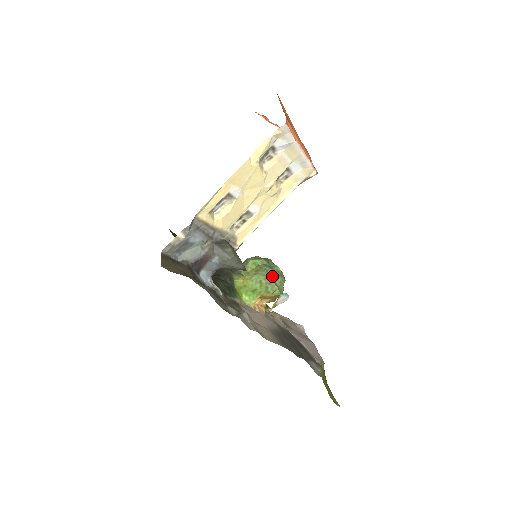
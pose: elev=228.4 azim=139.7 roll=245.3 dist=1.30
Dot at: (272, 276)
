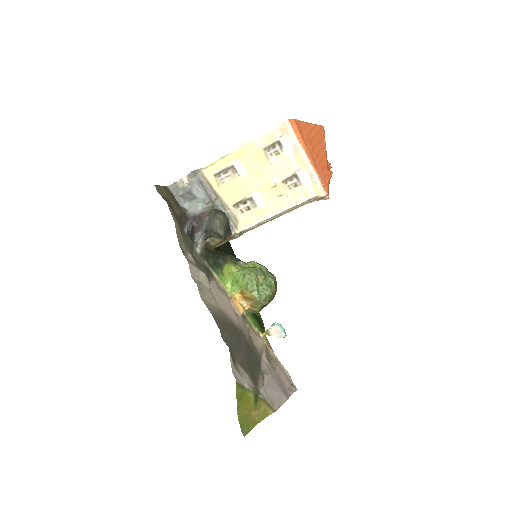
Dot at: (259, 278)
